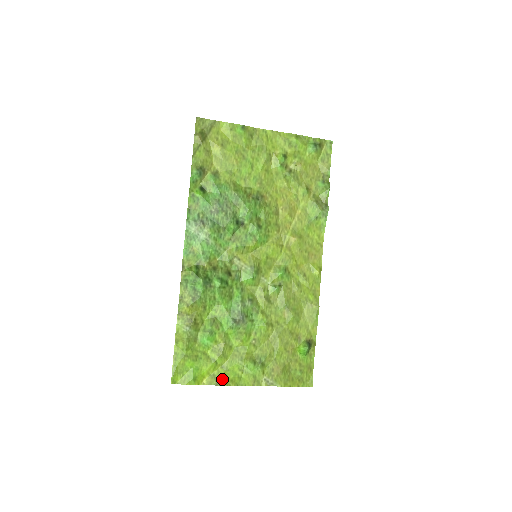
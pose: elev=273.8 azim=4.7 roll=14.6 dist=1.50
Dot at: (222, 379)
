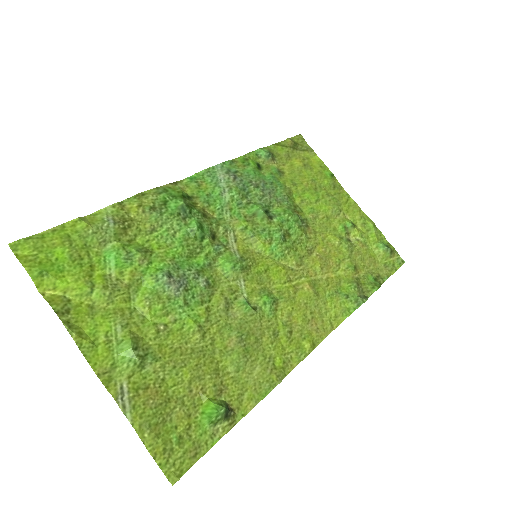
Dot at: (72, 316)
